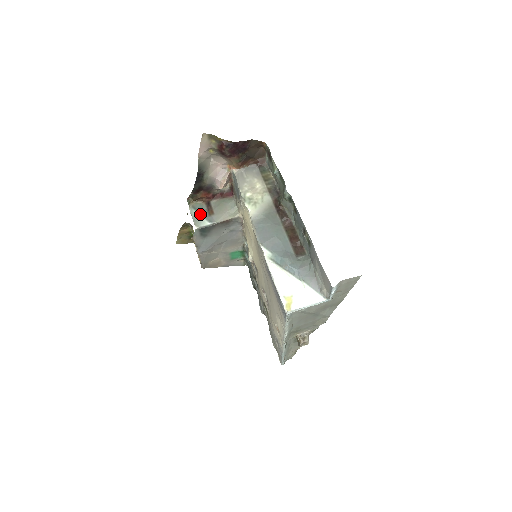
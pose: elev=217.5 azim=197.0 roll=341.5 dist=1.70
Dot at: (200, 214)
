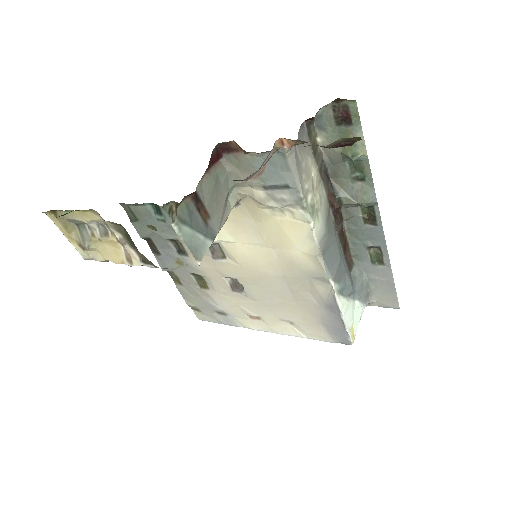
Dot at: (196, 231)
